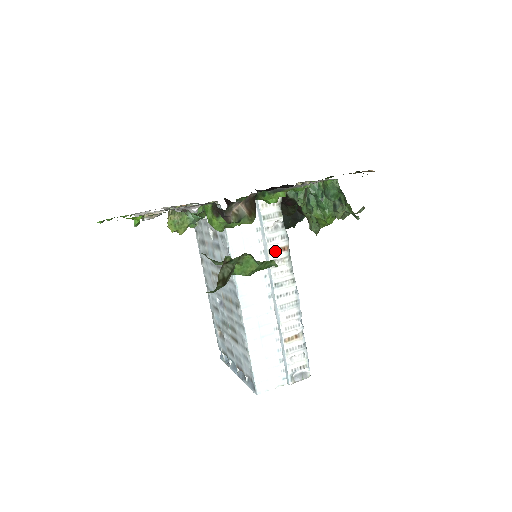
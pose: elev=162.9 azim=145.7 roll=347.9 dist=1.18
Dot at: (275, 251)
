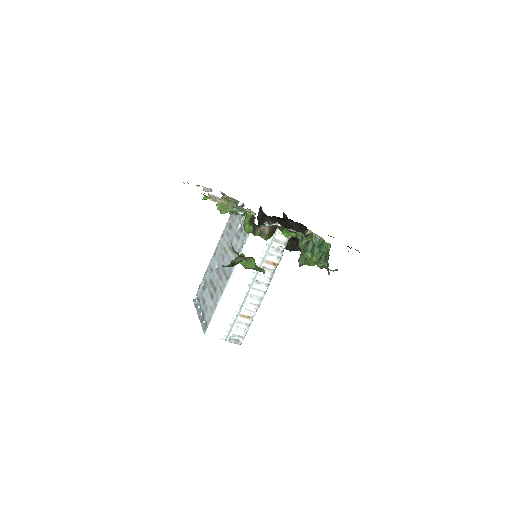
Dot at: (269, 262)
